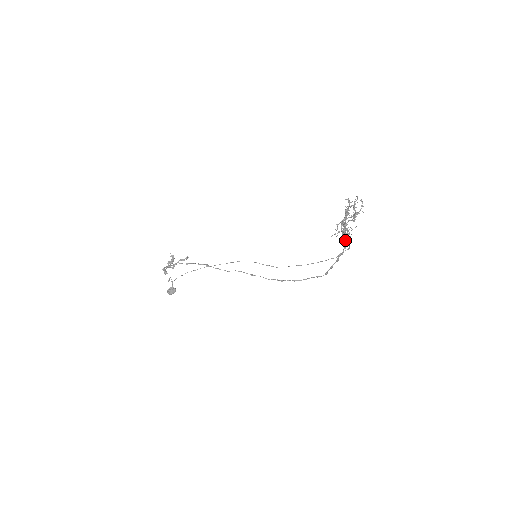
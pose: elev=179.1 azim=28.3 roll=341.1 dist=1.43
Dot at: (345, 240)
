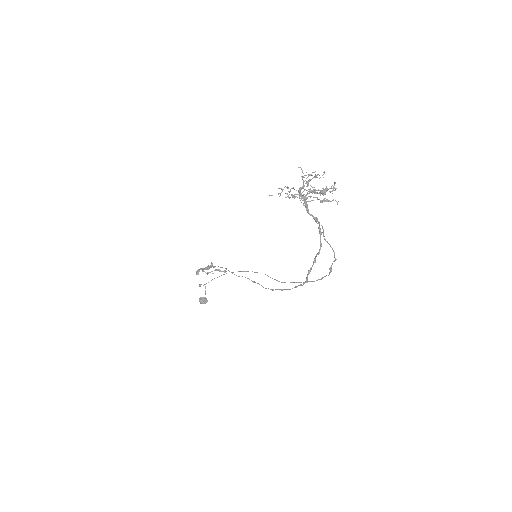
Dot at: occluded
